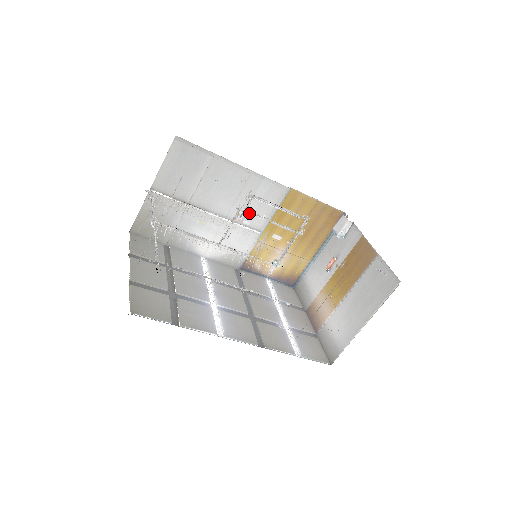
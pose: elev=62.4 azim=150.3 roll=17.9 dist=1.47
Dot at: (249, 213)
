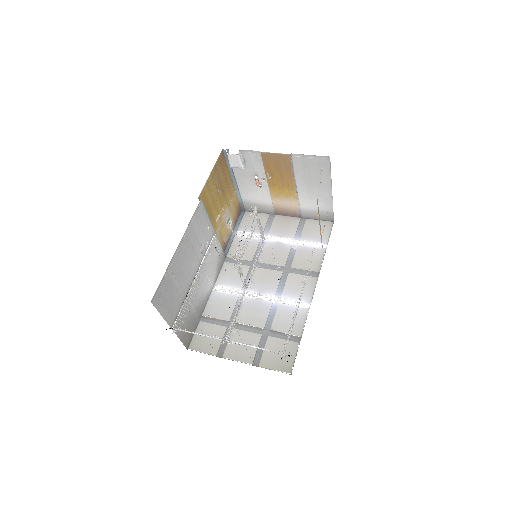
Dot at: occluded
